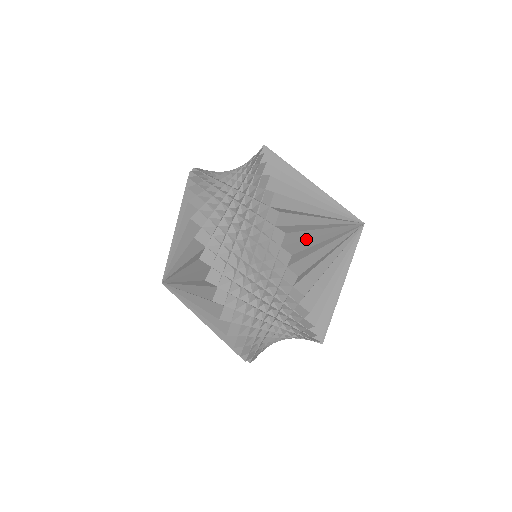
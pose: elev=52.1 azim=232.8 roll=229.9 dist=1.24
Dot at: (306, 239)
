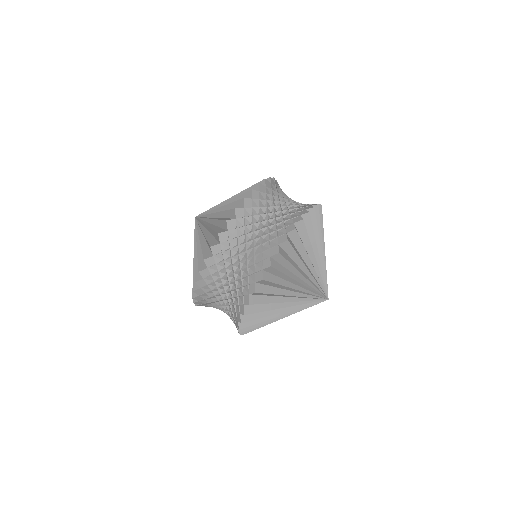
Dot at: (276, 287)
